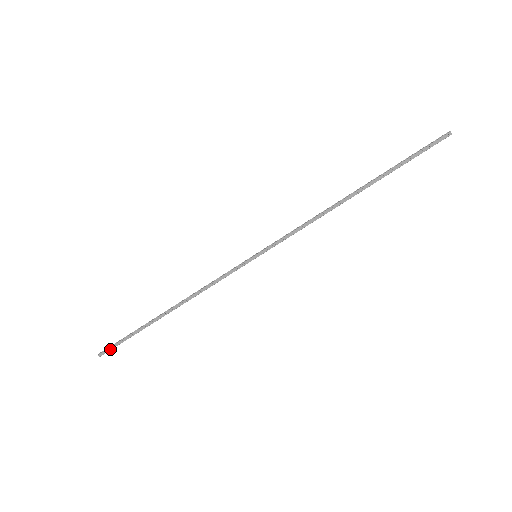
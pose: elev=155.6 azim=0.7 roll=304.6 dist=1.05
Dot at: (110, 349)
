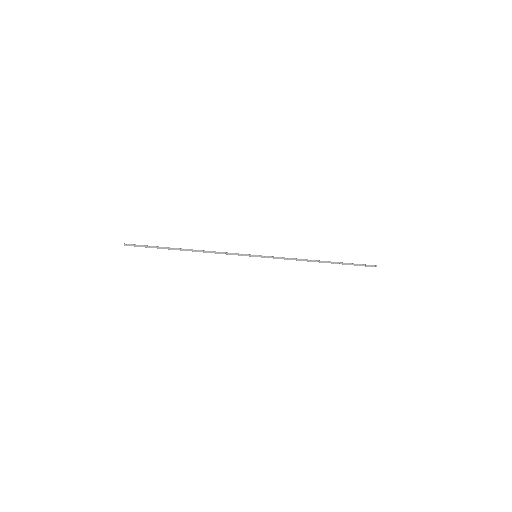
Dot at: (135, 246)
